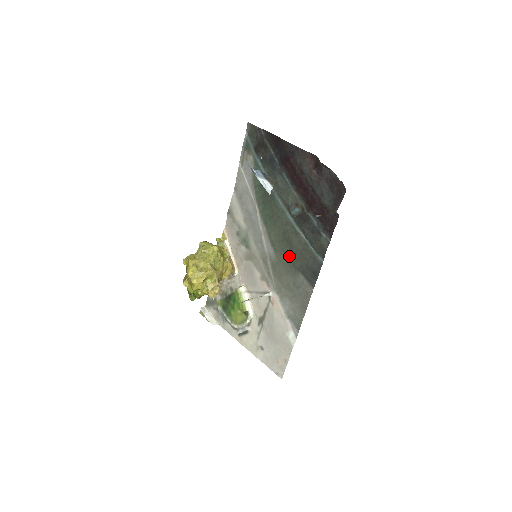
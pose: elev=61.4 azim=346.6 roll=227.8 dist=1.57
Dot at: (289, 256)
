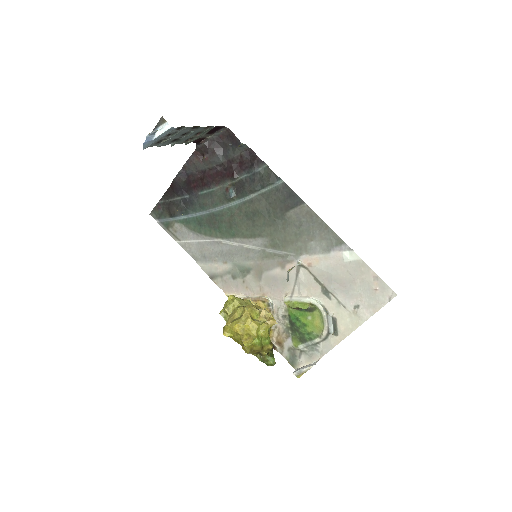
Dot at: (269, 220)
